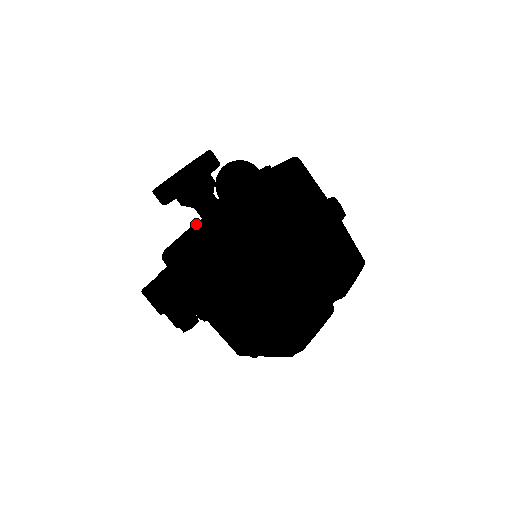
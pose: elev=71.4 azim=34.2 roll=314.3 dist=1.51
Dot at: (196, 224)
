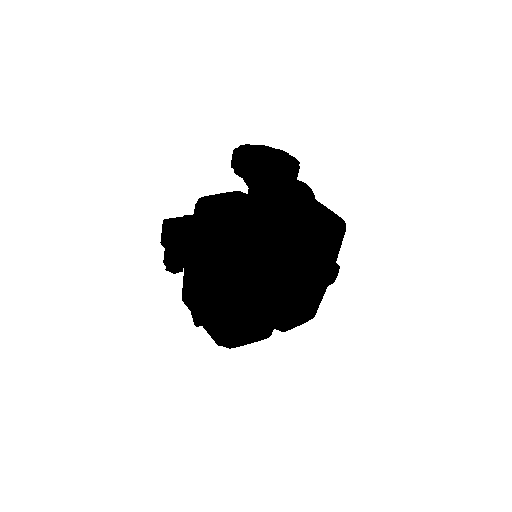
Dot at: (239, 197)
